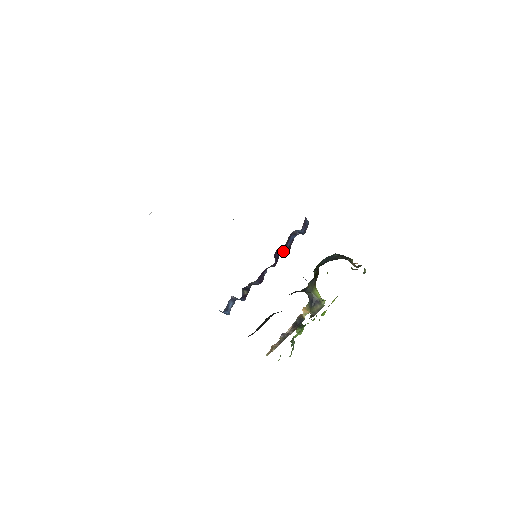
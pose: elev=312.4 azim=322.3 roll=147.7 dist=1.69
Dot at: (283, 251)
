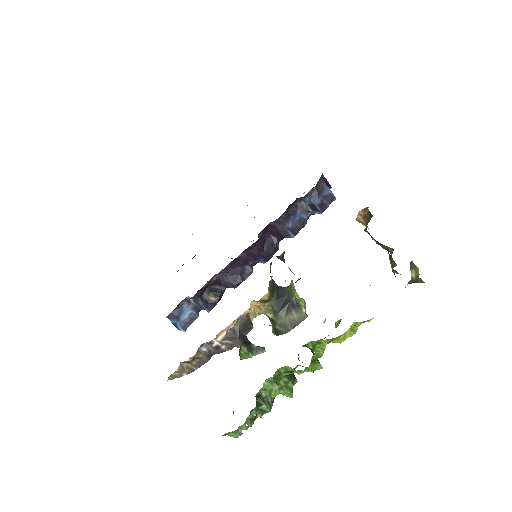
Dot at: (281, 236)
